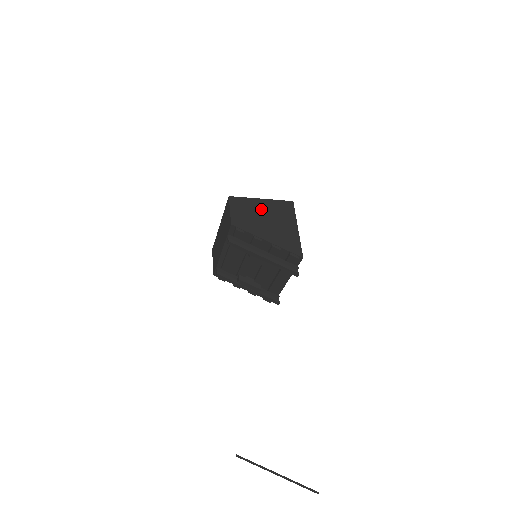
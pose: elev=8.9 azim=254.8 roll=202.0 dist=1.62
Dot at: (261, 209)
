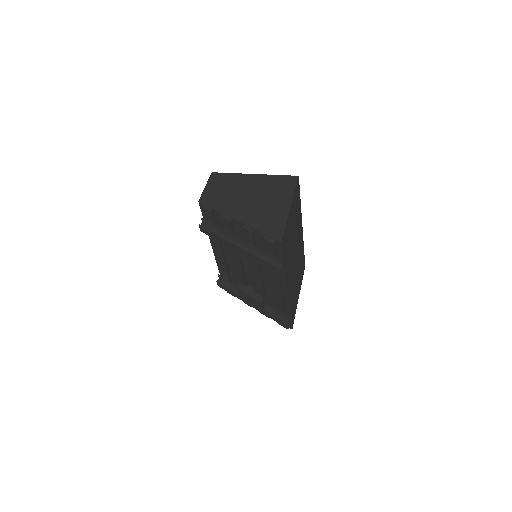
Dot at: (247, 185)
